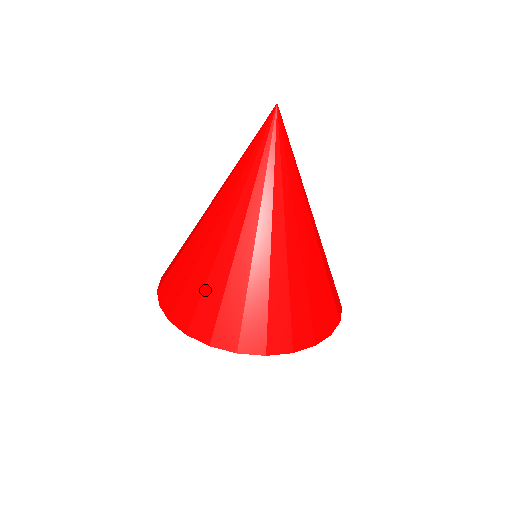
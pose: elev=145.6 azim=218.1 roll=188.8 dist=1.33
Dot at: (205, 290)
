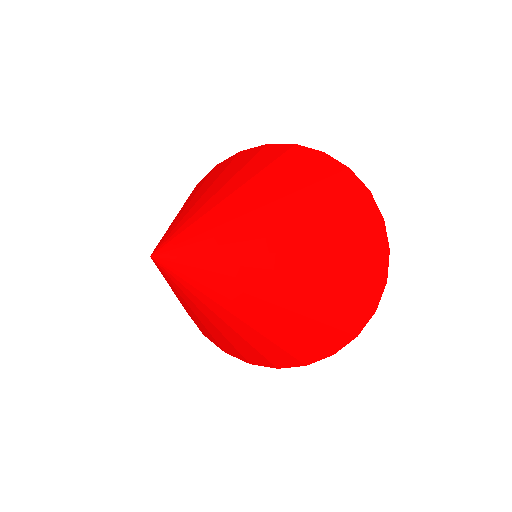
Dot at: occluded
